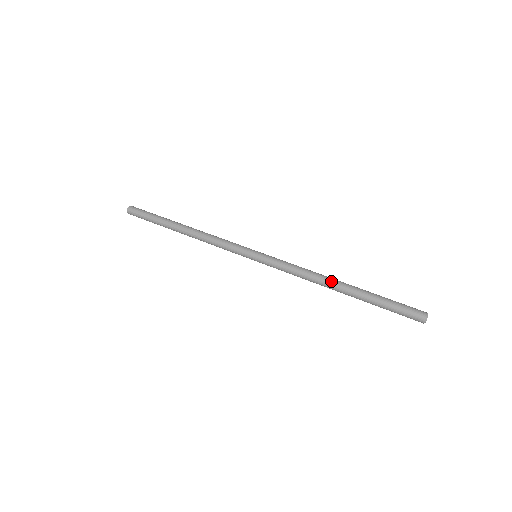
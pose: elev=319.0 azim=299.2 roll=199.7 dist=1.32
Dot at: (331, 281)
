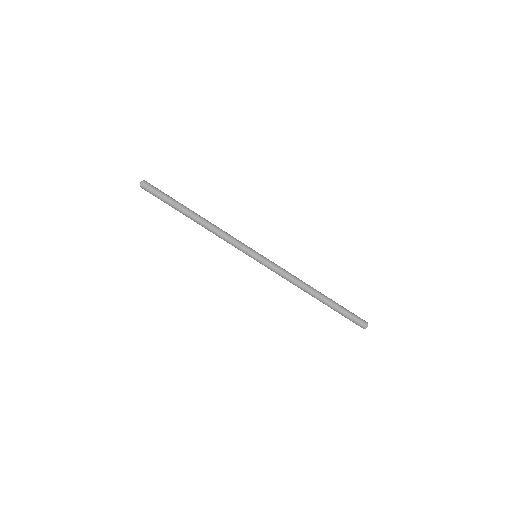
Dot at: (309, 293)
